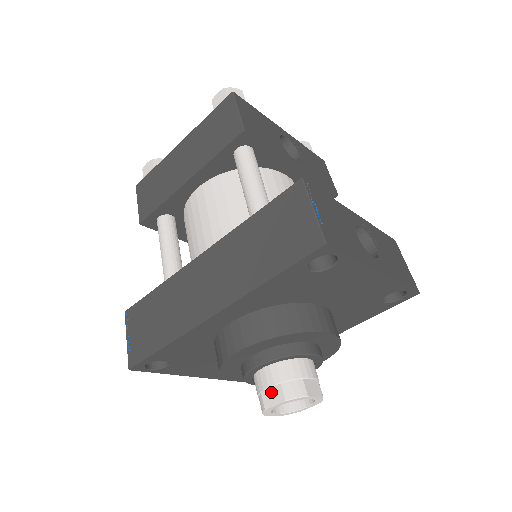
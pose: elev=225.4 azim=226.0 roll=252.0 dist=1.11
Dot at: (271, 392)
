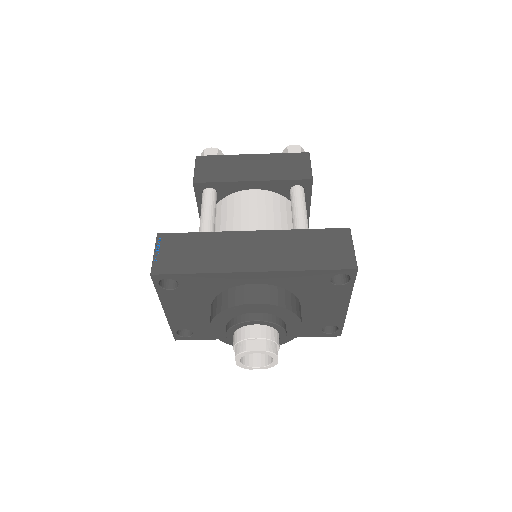
Dot at: (255, 342)
